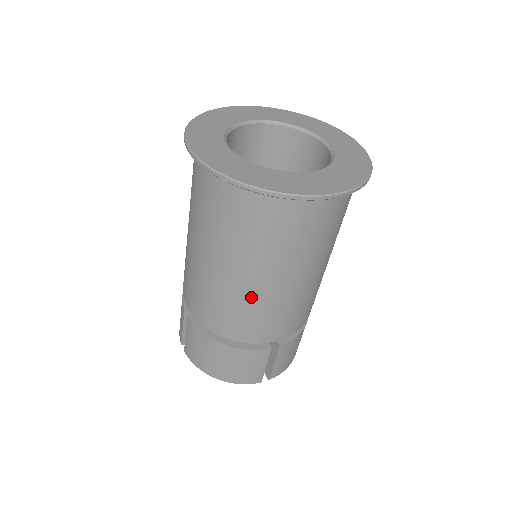
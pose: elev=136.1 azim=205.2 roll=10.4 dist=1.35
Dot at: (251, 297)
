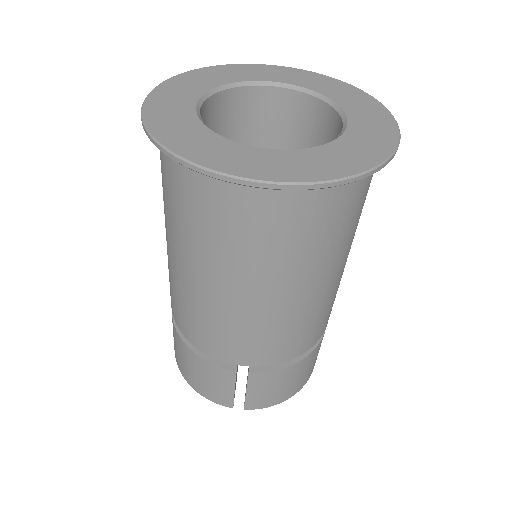
Dot at: (334, 288)
